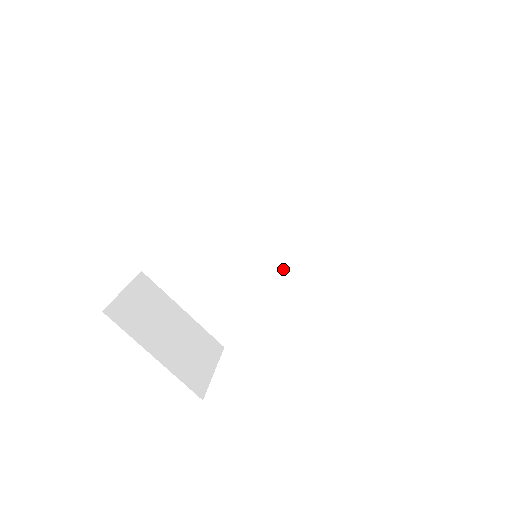
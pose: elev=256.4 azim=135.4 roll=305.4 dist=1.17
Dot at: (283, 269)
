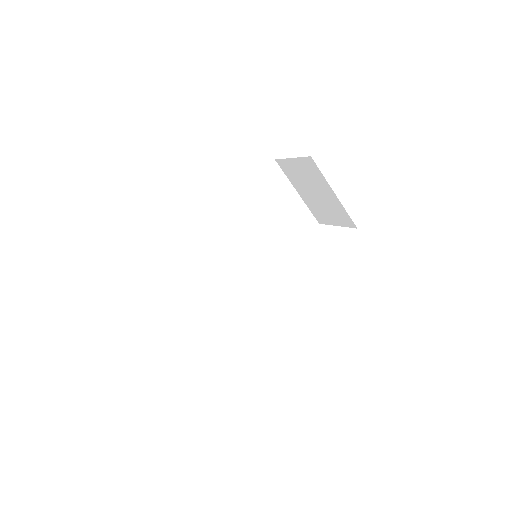
Dot at: (252, 273)
